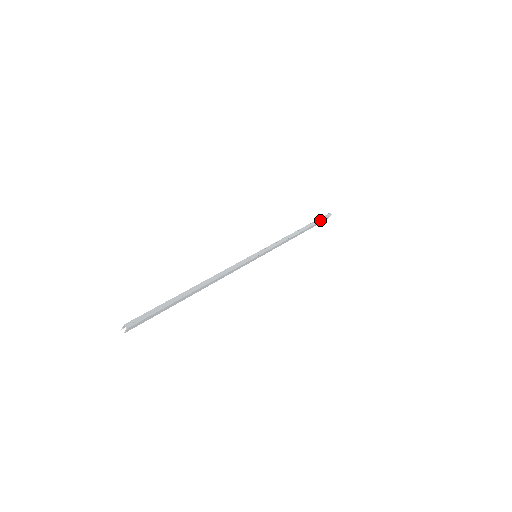
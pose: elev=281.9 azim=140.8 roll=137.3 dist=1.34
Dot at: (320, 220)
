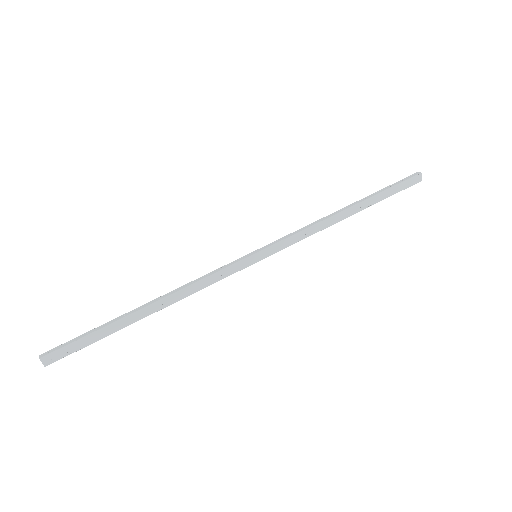
Dot at: (392, 186)
